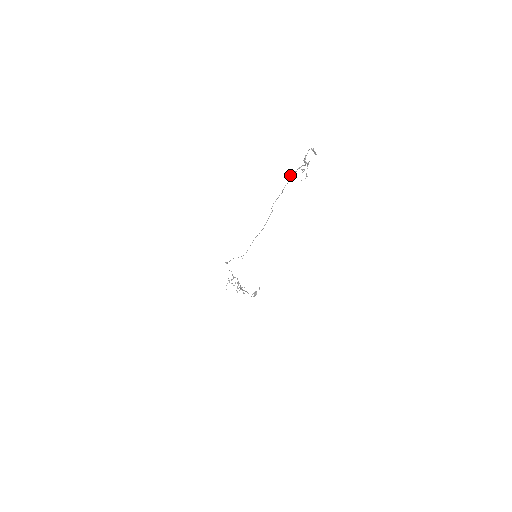
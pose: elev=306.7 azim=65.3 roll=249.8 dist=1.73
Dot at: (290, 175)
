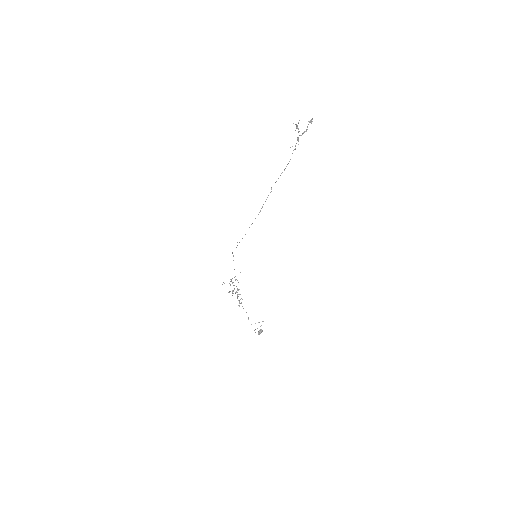
Dot at: occluded
